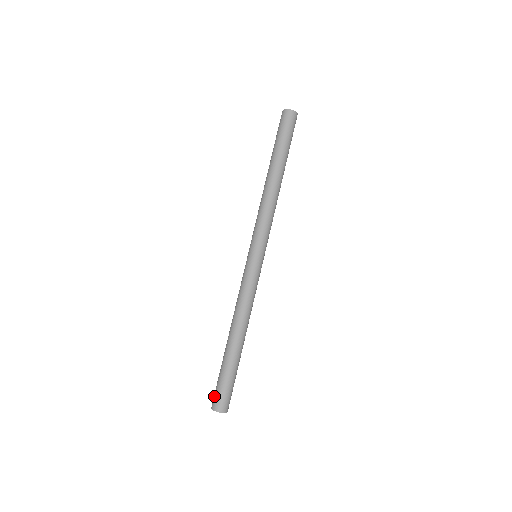
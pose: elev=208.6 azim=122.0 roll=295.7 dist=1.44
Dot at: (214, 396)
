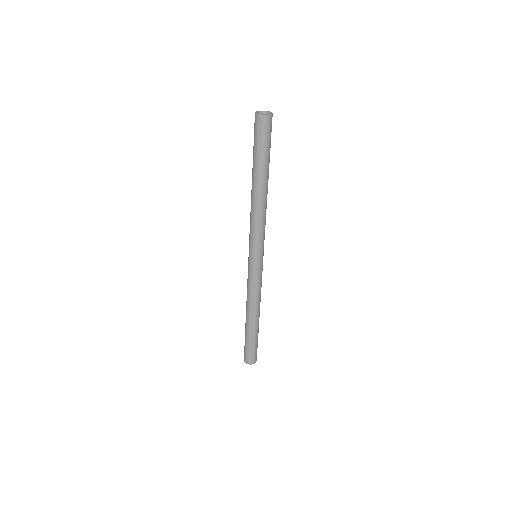
Dot at: (244, 353)
